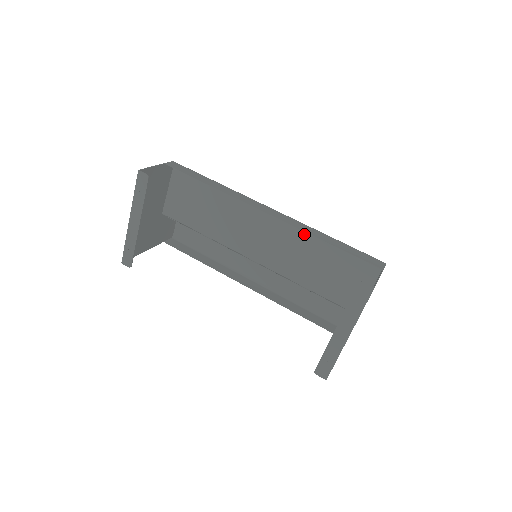
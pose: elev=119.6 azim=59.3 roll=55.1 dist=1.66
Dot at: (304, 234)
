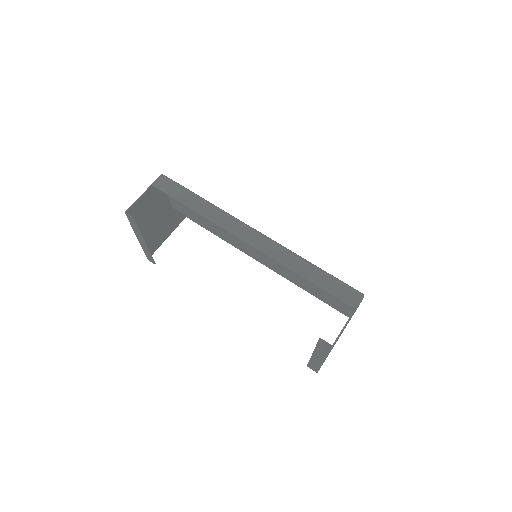
Dot at: occluded
